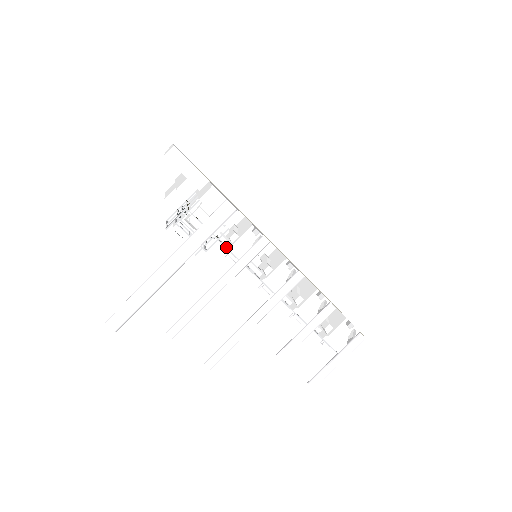
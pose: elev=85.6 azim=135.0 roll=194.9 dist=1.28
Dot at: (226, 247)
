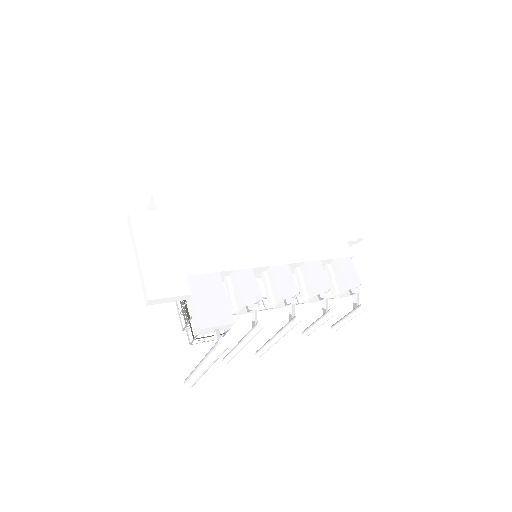
Dot at: occluded
